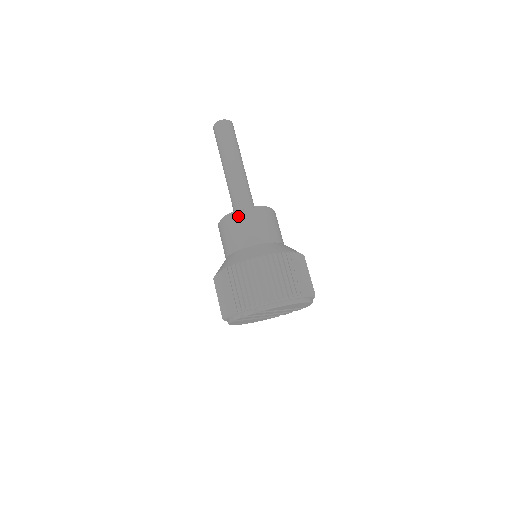
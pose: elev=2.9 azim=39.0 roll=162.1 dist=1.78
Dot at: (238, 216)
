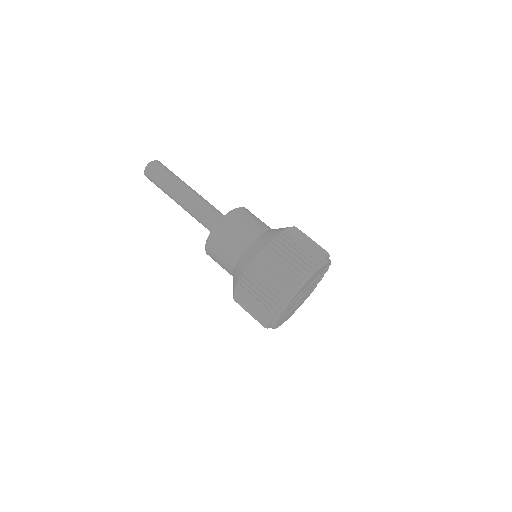
Dot at: (213, 239)
